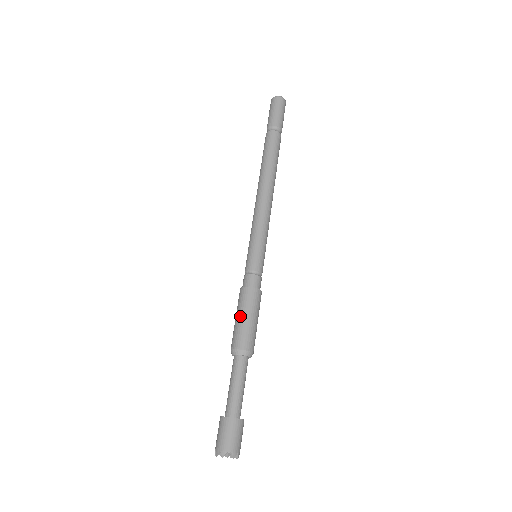
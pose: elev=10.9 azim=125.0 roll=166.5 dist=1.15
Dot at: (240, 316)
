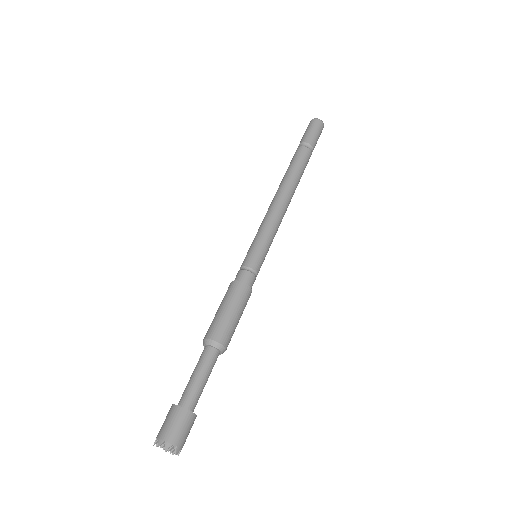
Dot at: (227, 308)
